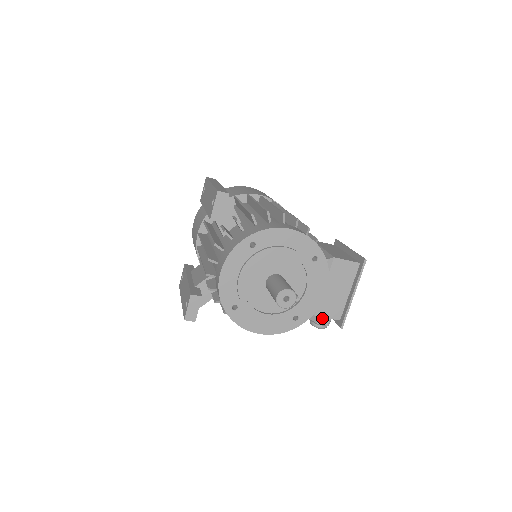
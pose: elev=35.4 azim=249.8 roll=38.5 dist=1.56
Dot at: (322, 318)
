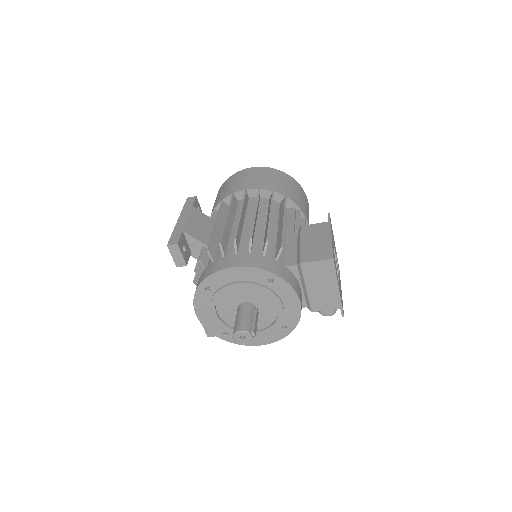
Dot at: (323, 310)
